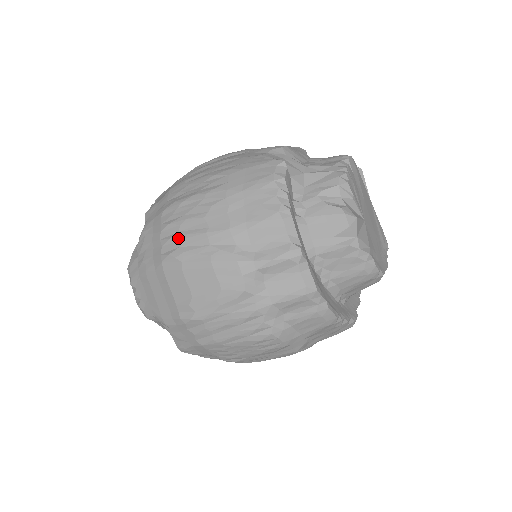
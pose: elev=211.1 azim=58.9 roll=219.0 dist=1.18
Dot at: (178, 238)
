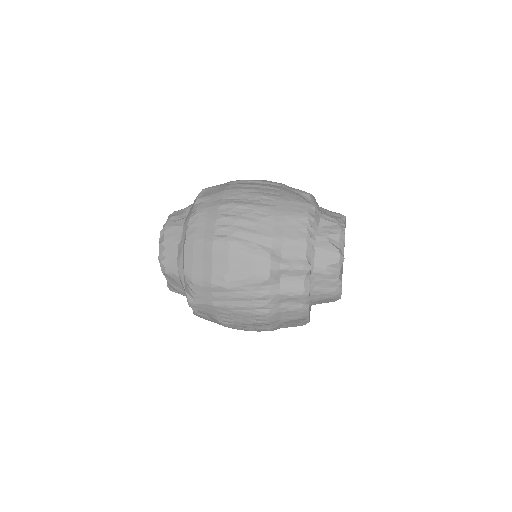
Dot at: (232, 229)
